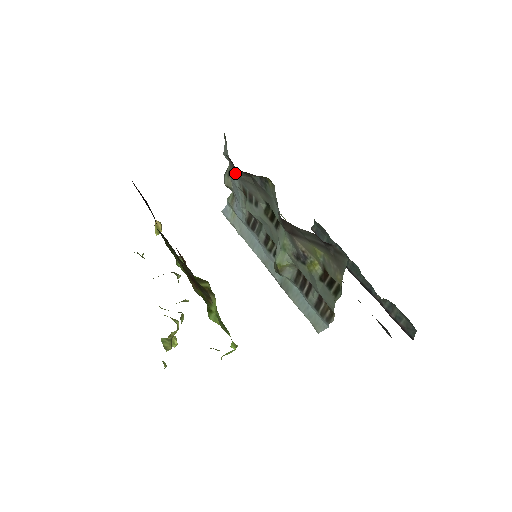
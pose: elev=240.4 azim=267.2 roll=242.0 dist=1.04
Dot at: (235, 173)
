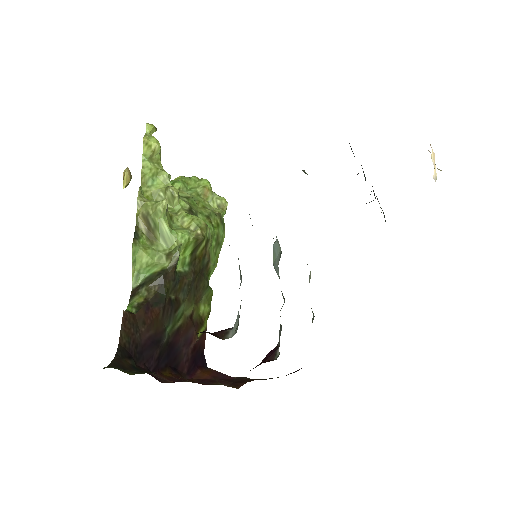
Dot at: occluded
